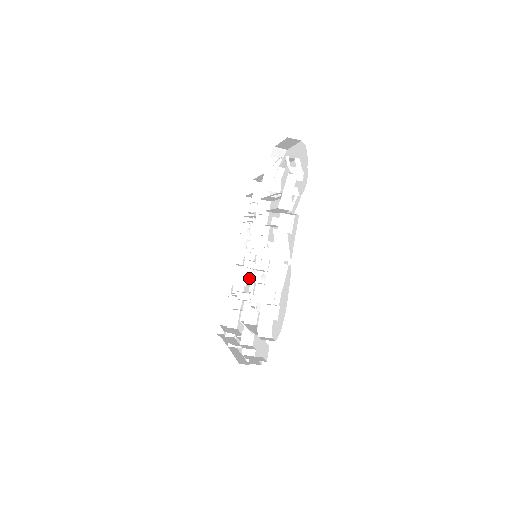
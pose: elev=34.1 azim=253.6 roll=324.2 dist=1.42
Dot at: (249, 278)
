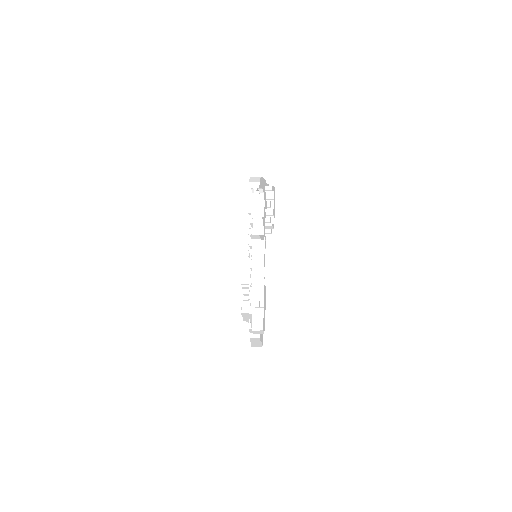
Dot at: occluded
